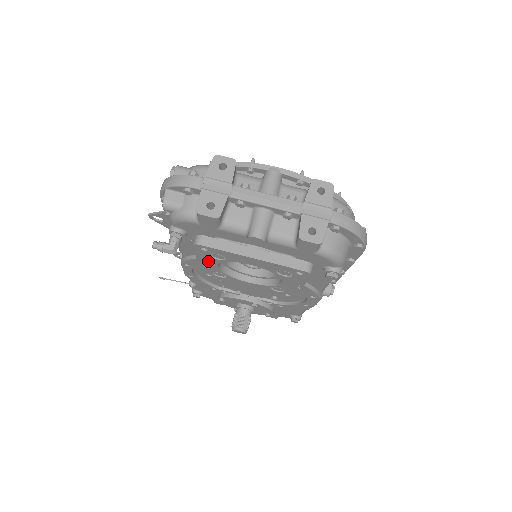
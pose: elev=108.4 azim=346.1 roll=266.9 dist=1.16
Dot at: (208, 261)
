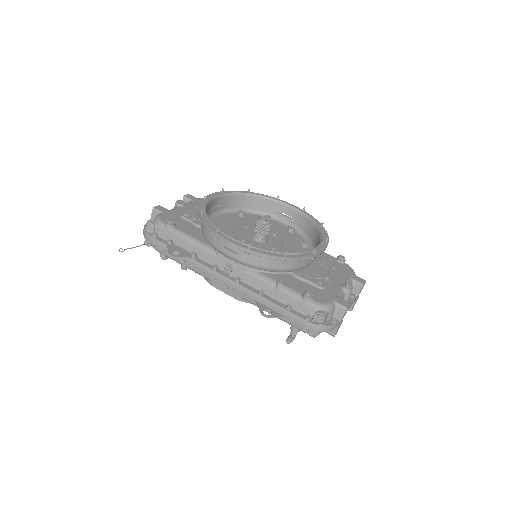
Dot at: occluded
